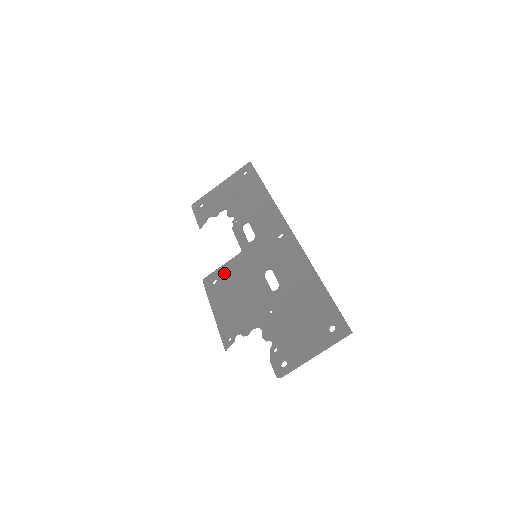
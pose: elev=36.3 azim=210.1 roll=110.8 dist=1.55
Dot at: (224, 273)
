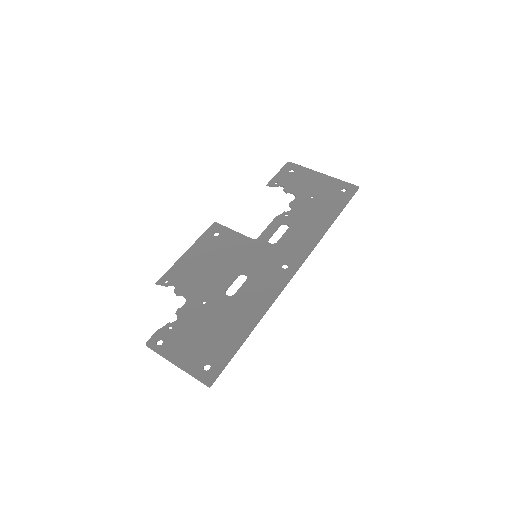
Dot at: (228, 237)
